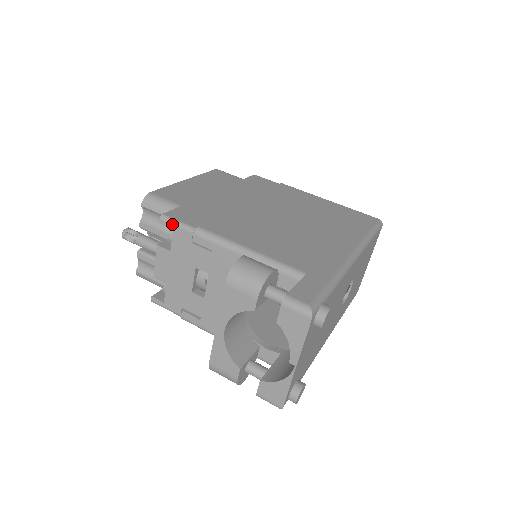
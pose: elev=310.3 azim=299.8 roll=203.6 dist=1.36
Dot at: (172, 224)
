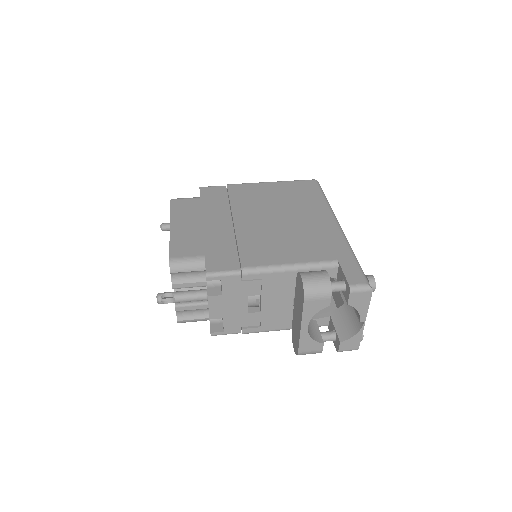
Dot at: (219, 276)
